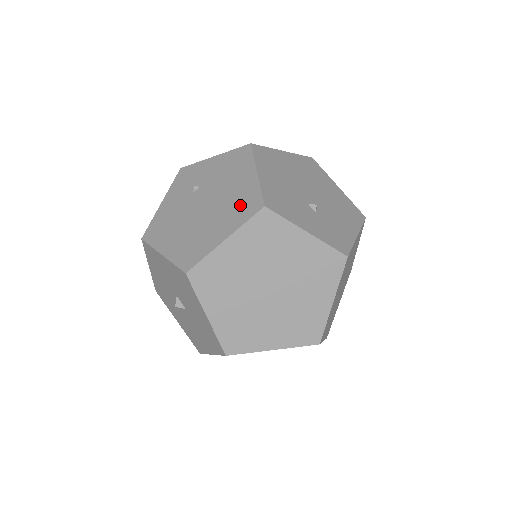
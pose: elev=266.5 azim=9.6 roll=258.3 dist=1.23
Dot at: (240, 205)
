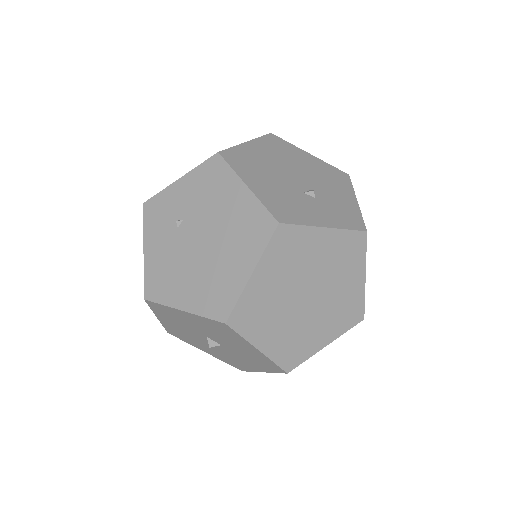
Dot at: (247, 229)
